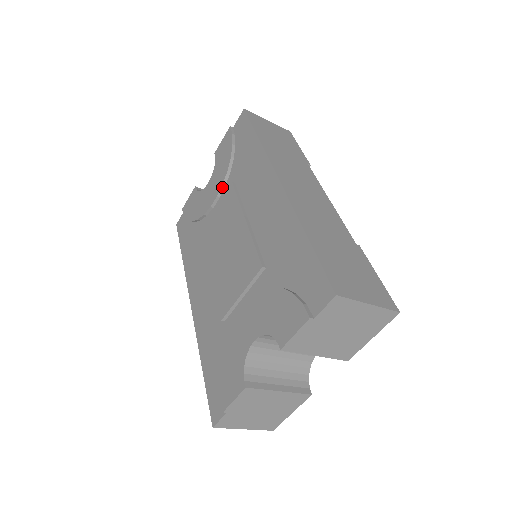
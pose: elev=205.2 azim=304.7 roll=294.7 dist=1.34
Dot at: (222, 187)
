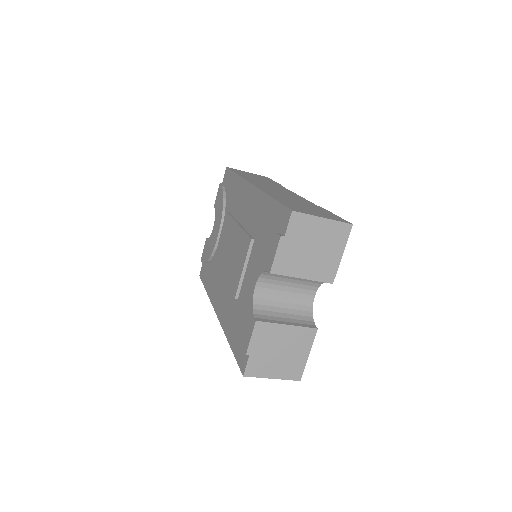
Dot at: (222, 221)
